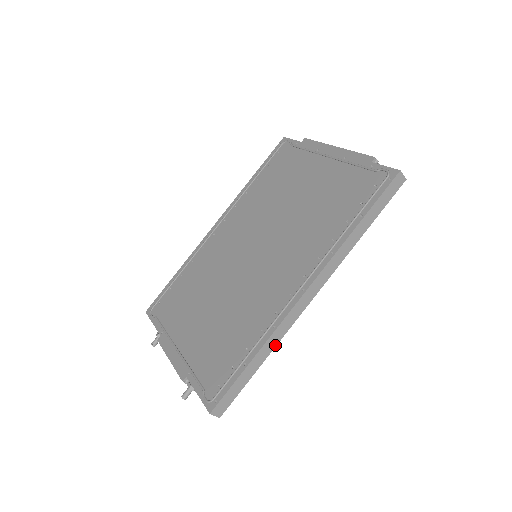
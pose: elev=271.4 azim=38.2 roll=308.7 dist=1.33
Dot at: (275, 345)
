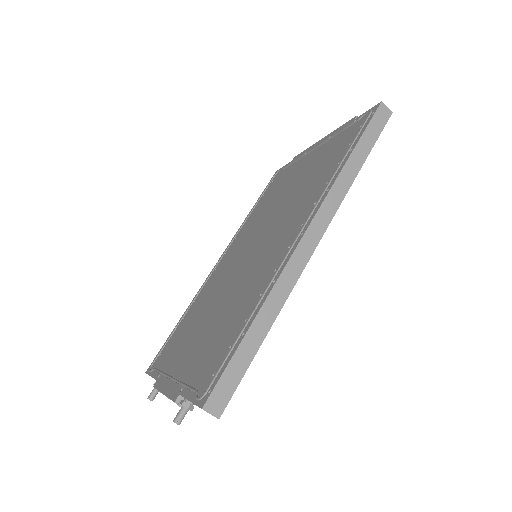
Dot at: (280, 307)
